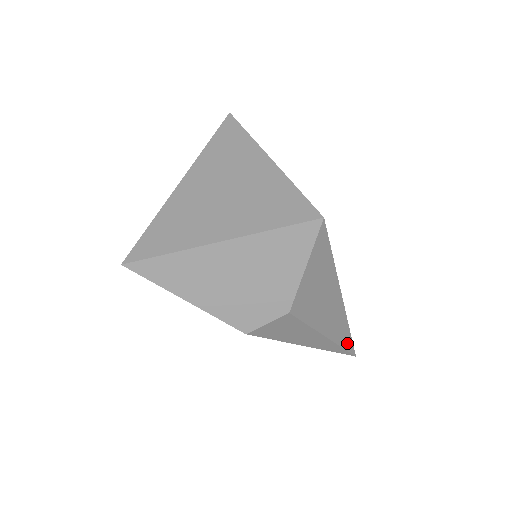
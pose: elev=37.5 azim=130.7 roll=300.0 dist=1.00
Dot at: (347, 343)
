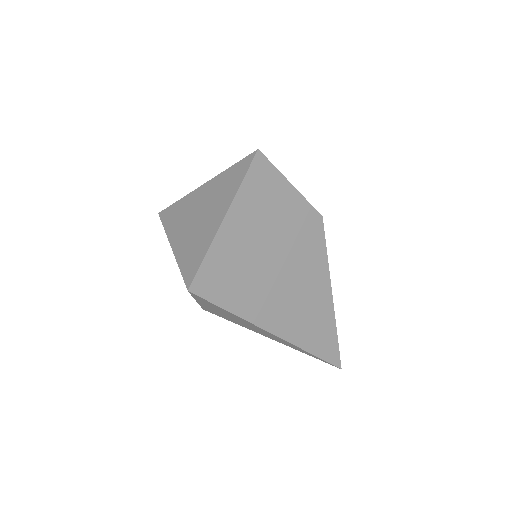
Dot at: (313, 356)
